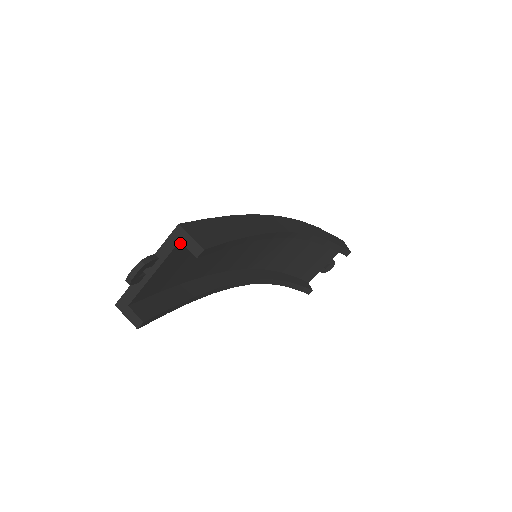
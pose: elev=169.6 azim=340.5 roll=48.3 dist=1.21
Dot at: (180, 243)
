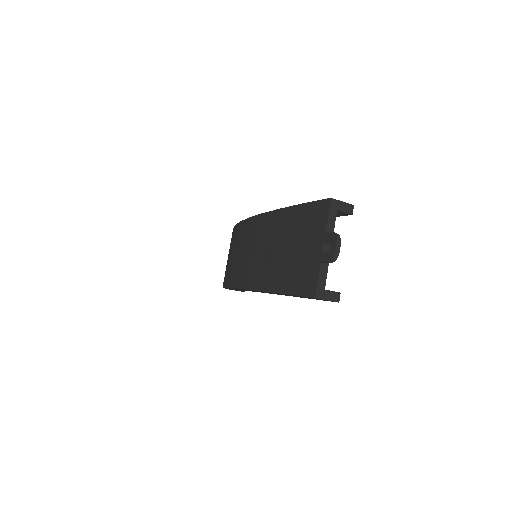
Dot at: (333, 214)
